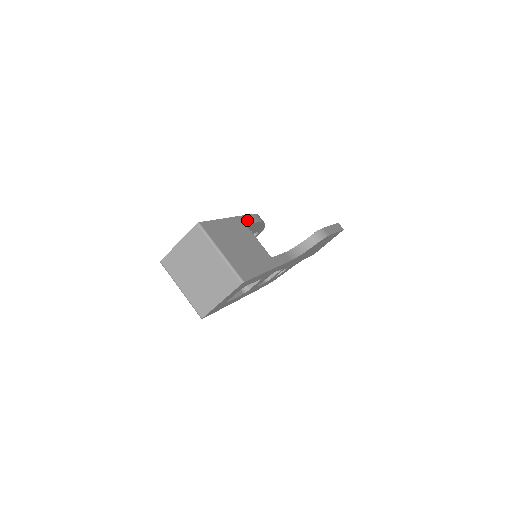
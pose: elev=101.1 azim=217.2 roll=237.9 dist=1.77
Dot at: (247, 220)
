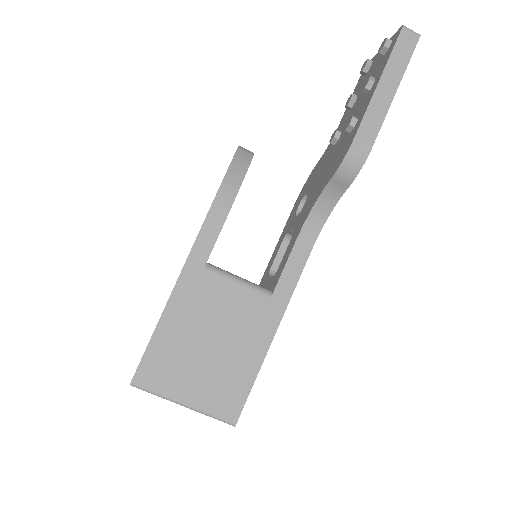
Dot at: (203, 249)
